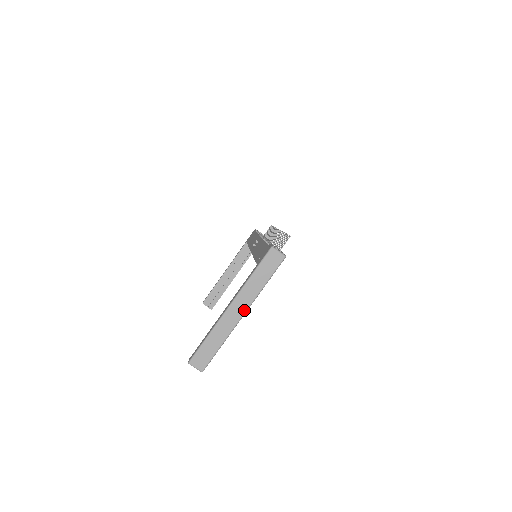
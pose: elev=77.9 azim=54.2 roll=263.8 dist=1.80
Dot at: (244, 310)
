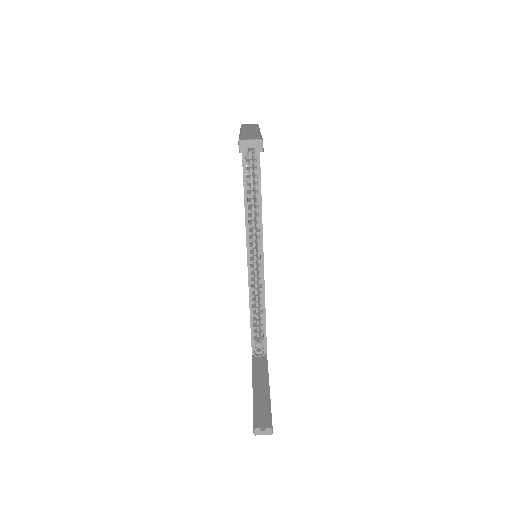
Dot at: occluded
